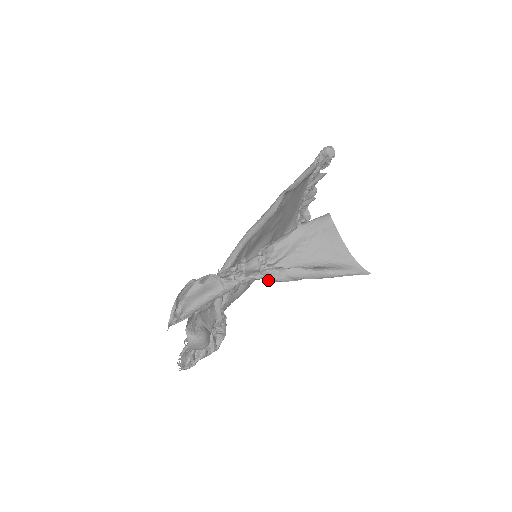
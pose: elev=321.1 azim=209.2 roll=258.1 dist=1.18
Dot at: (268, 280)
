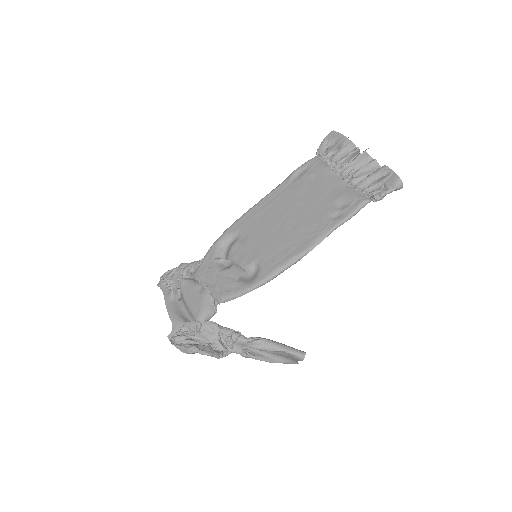
Dot at: occluded
